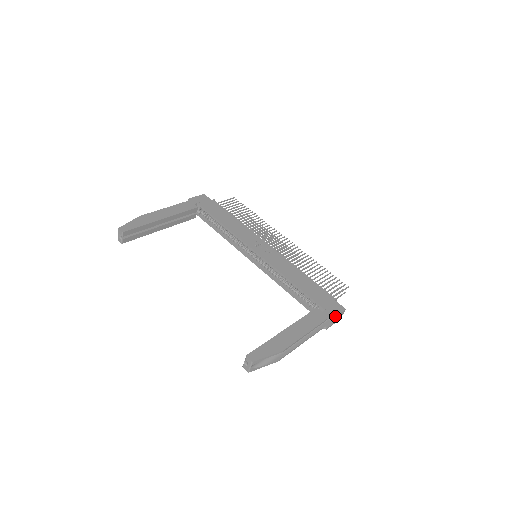
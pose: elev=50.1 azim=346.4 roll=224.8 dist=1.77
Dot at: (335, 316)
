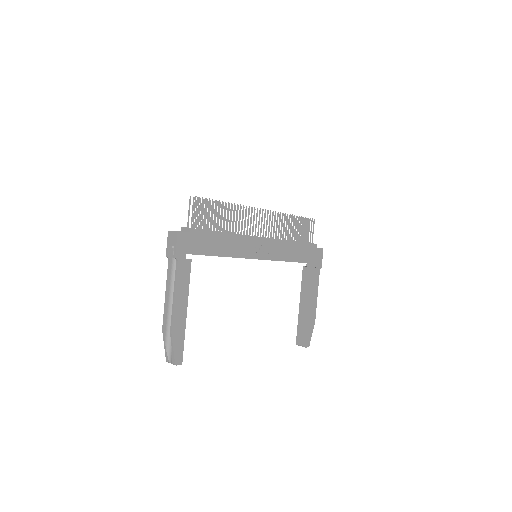
Dot at: occluded
